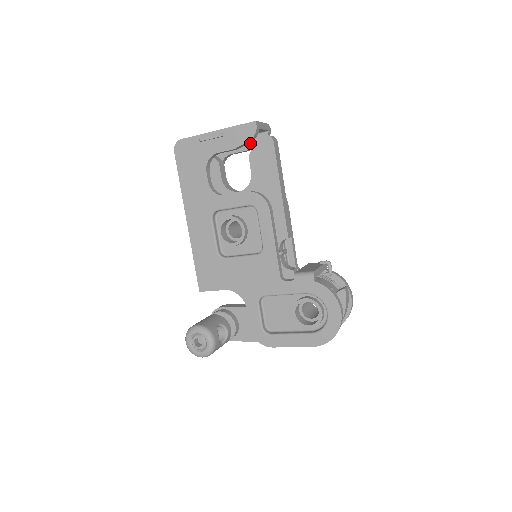
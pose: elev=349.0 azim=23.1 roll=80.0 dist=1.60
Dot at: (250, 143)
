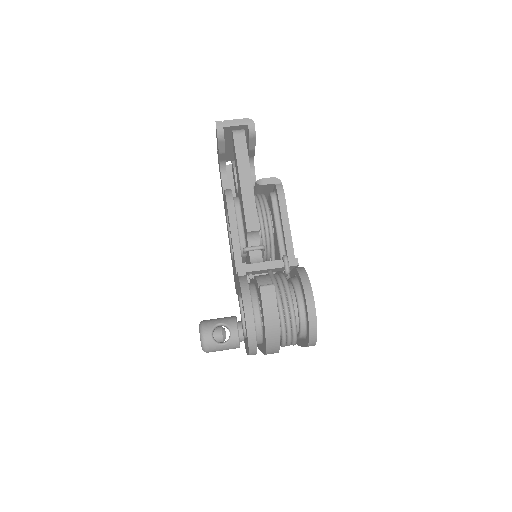
Dot at: (248, 142)
